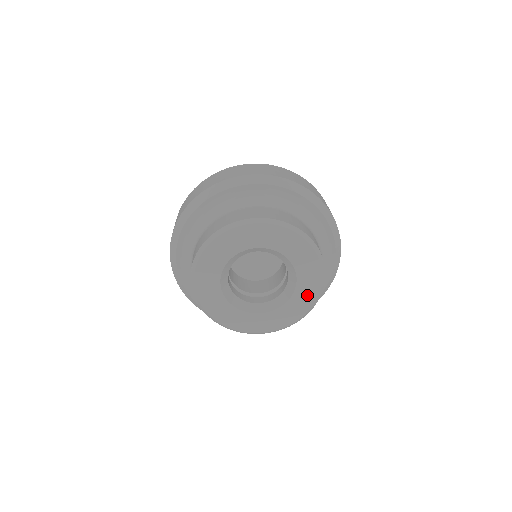
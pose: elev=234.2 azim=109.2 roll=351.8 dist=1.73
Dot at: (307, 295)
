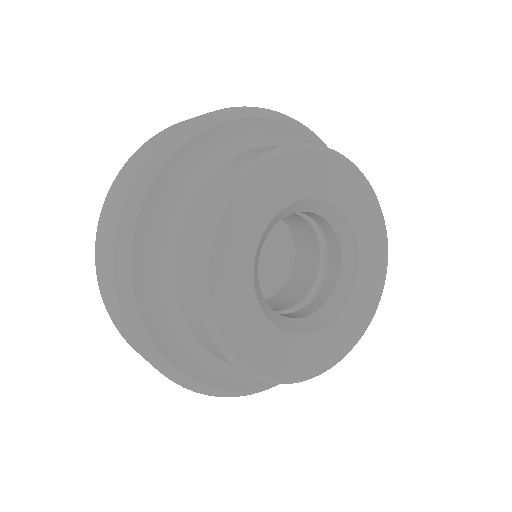
Dot at: (361, 313)
